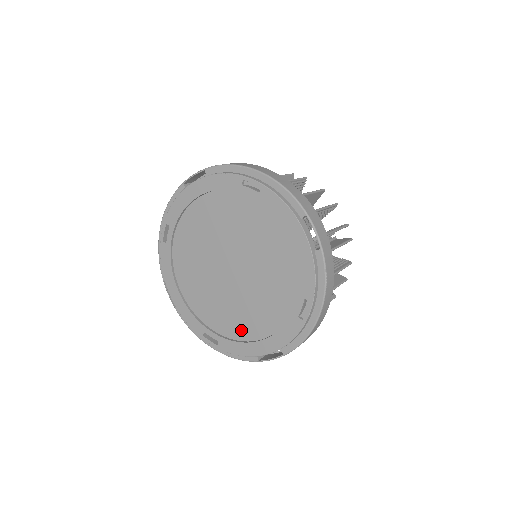
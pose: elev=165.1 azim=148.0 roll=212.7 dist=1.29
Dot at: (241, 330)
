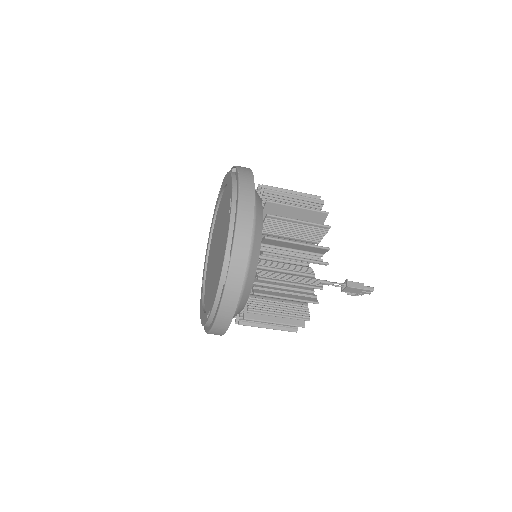
Dot at: occluded
